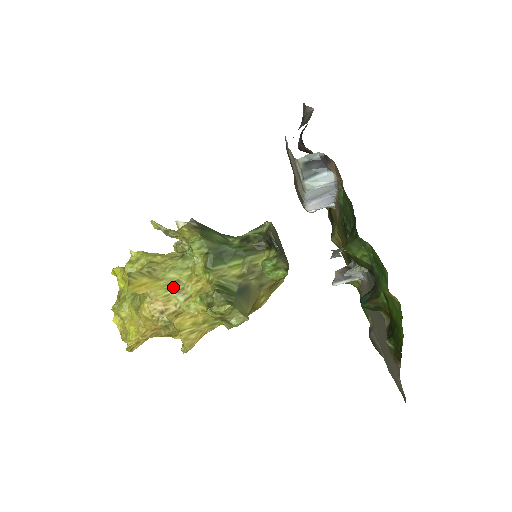
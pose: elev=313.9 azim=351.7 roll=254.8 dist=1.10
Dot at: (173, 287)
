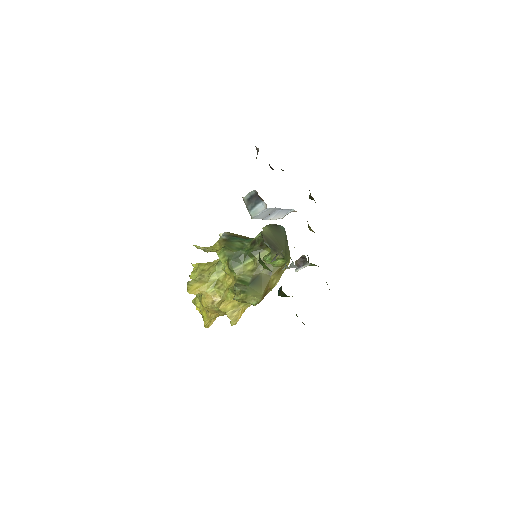
Dot at: (216, 285)
